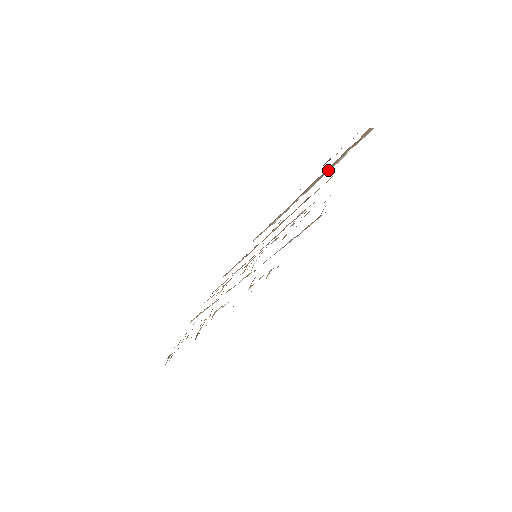
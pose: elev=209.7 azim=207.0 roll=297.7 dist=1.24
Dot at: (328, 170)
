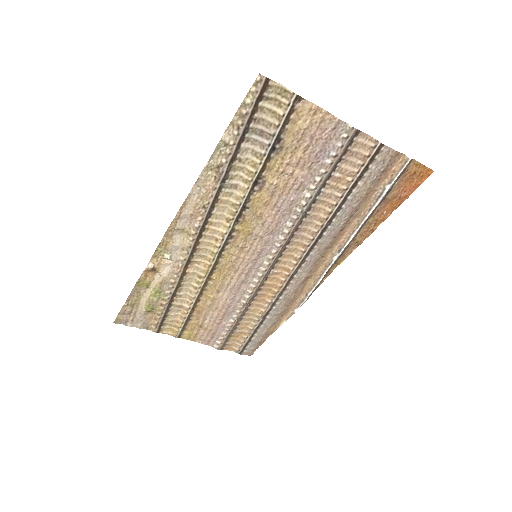
Dot at: (364, 218)
